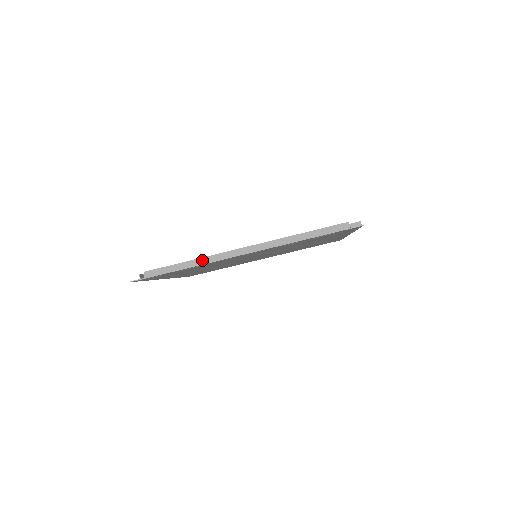
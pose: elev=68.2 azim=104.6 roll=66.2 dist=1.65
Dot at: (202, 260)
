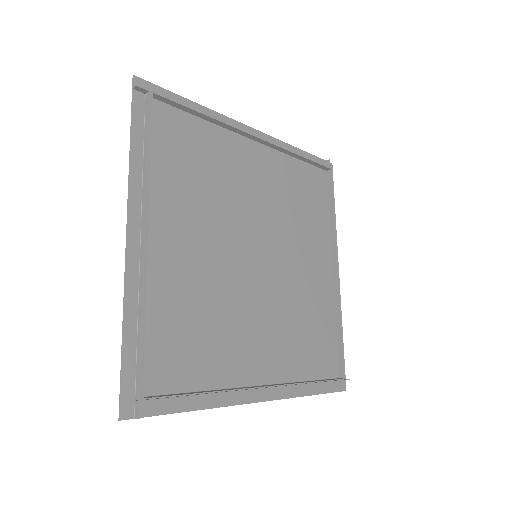
Dot at: (219, 394)
